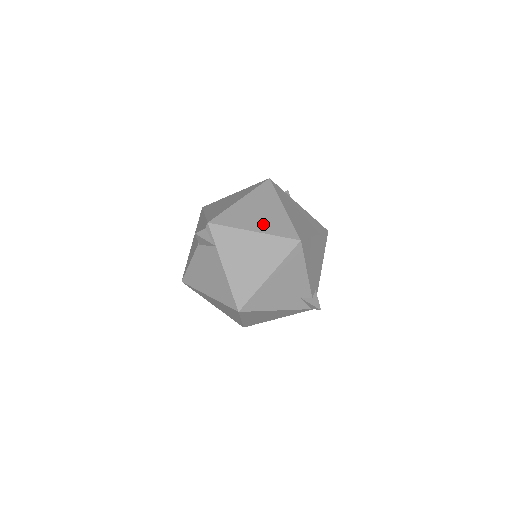
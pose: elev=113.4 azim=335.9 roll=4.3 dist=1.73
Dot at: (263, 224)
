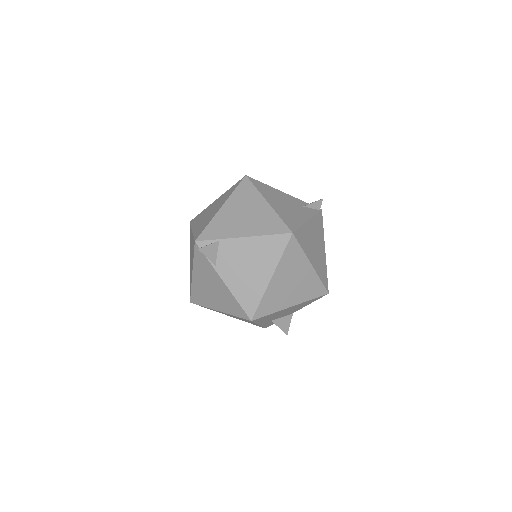
Dot at: (220, 204)
